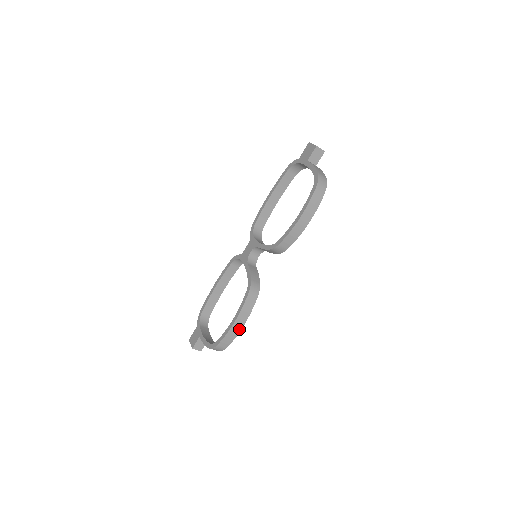
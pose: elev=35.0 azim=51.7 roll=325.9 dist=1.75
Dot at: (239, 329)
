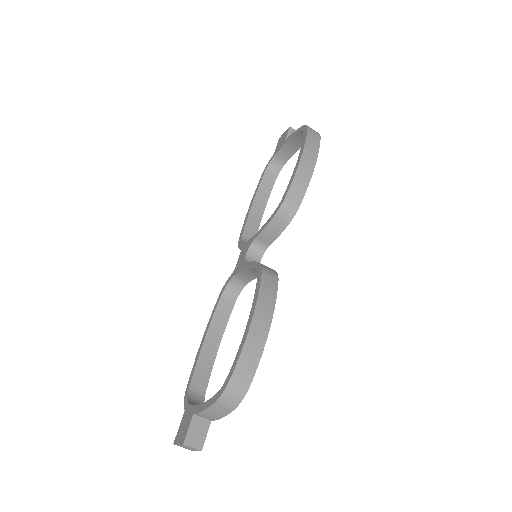
Dot at: (264, 335)
